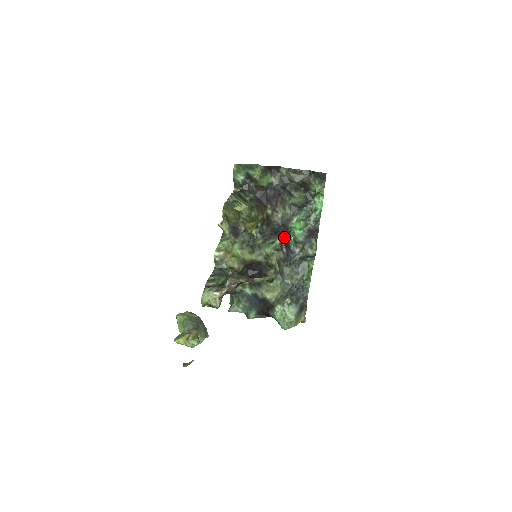
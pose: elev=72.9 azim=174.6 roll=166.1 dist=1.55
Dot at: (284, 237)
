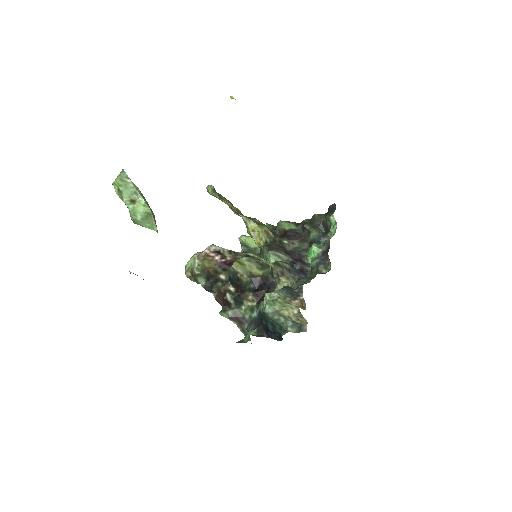
Dot at: (297, 261)
